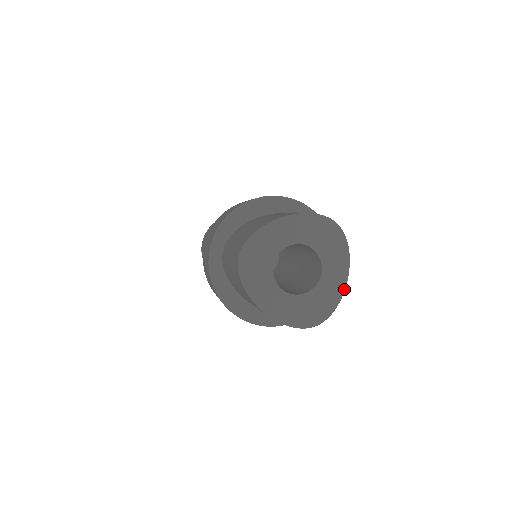
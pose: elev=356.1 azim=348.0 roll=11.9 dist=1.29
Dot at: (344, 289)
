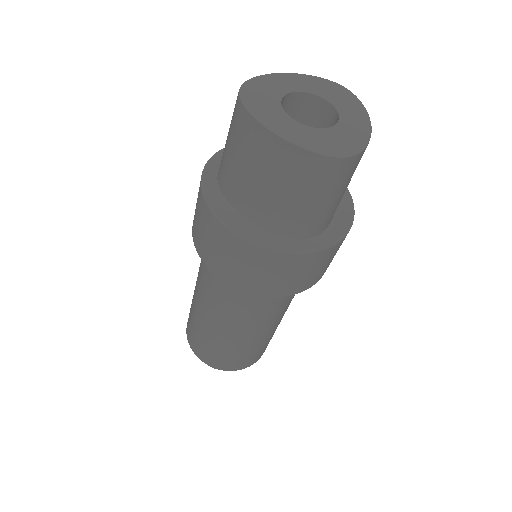
Dot at: (370, 133)
